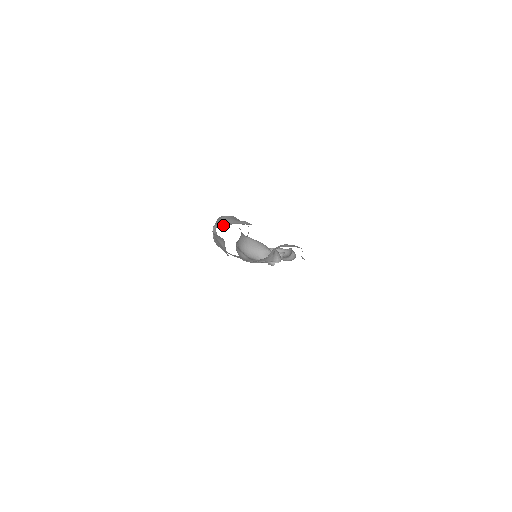
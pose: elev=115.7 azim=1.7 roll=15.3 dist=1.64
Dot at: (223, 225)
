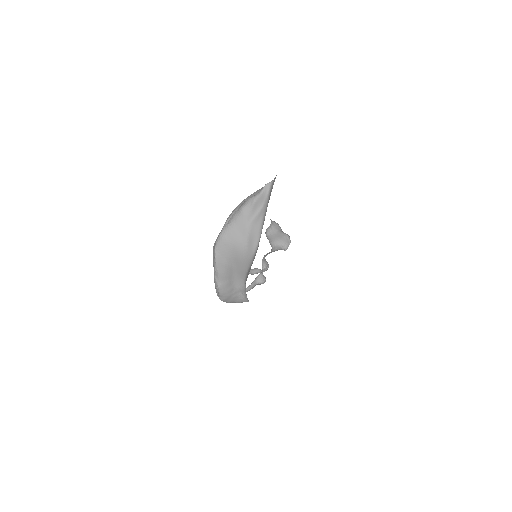
Dot at: occluded
